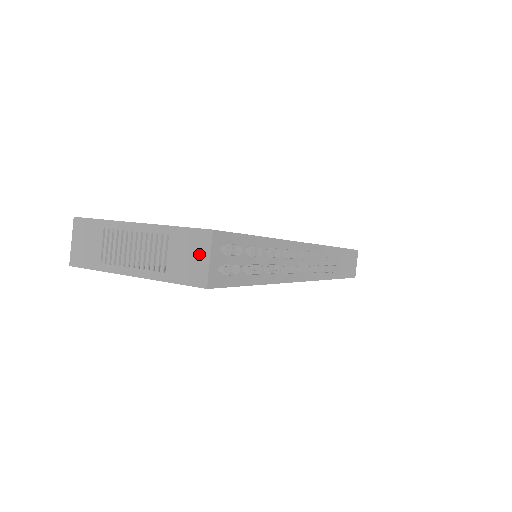
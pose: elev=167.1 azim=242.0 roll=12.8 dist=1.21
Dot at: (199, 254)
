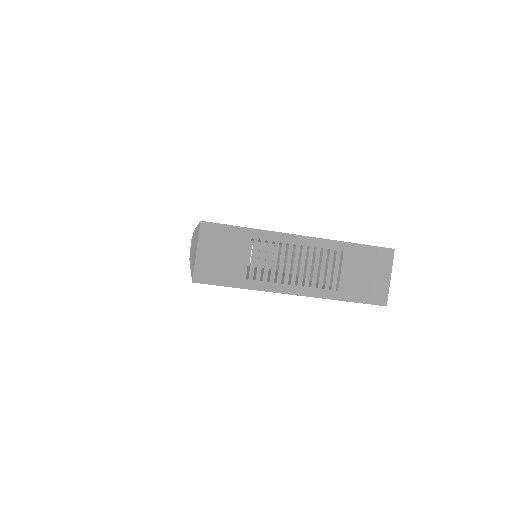
Dot at: (379, 272)
